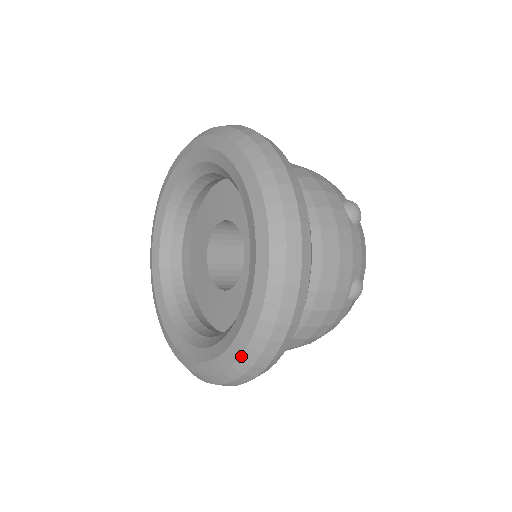
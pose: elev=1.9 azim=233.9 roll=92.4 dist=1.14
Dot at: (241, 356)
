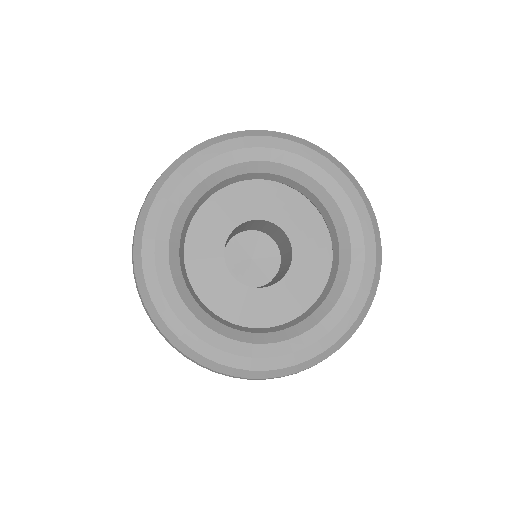
Dot at: (358, 317)
